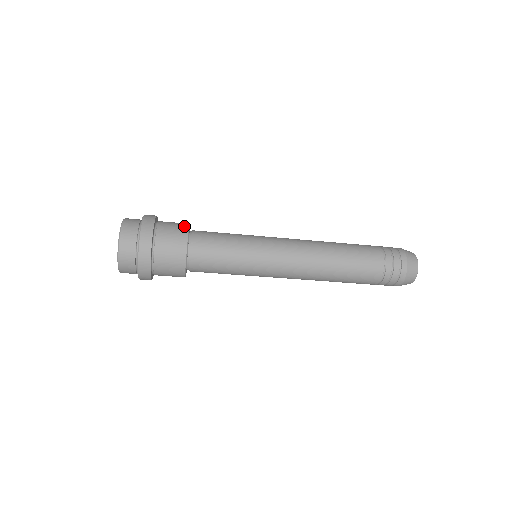
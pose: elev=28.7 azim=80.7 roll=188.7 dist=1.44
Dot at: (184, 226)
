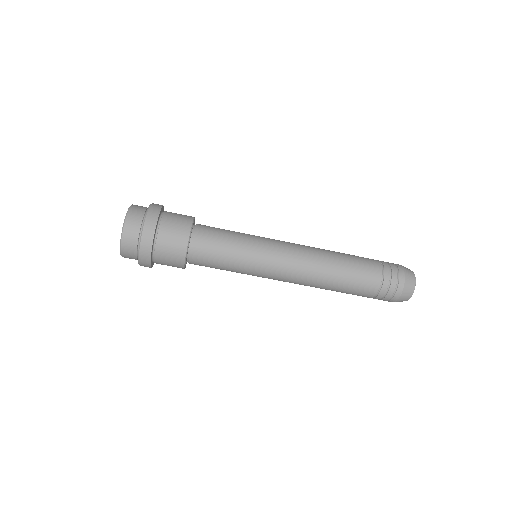
Dot at: (190, 216)
